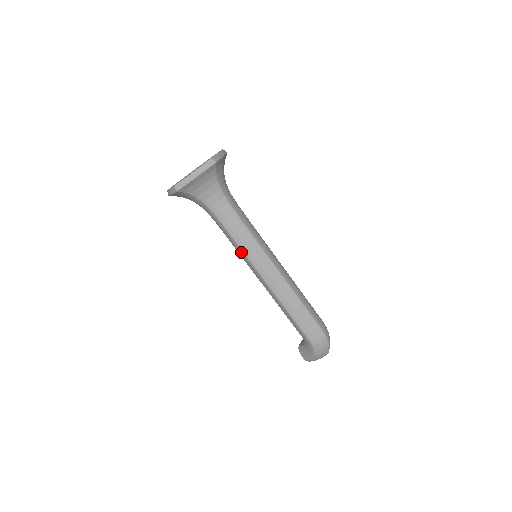
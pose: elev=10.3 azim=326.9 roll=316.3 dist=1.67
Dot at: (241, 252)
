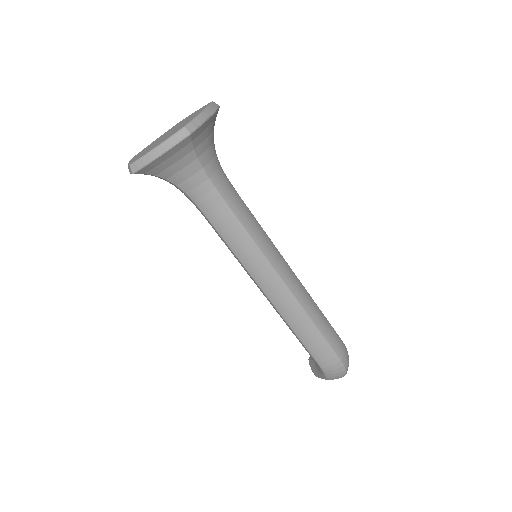
Dot at: (233, 254)
